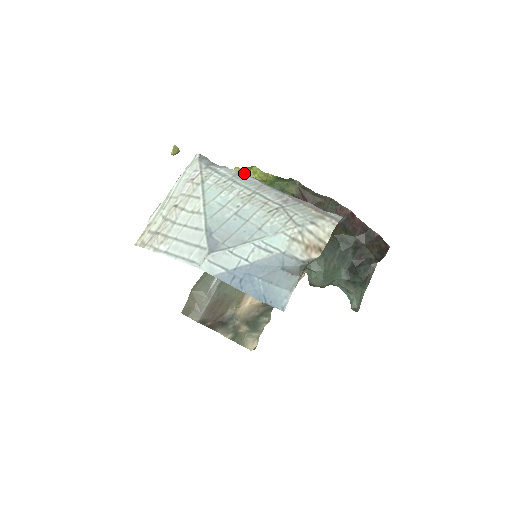
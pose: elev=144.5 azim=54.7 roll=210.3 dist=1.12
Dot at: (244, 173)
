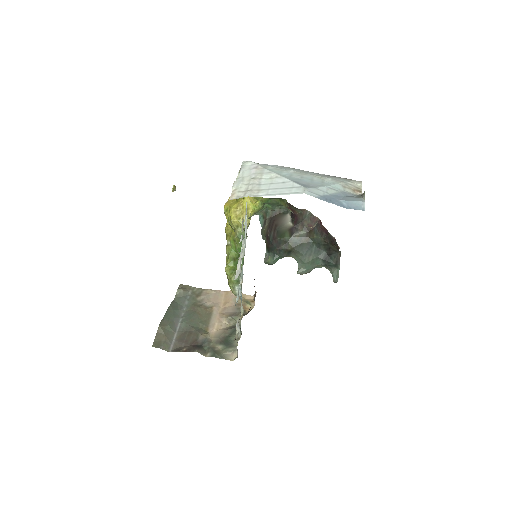
Dot at: (287, 167)
